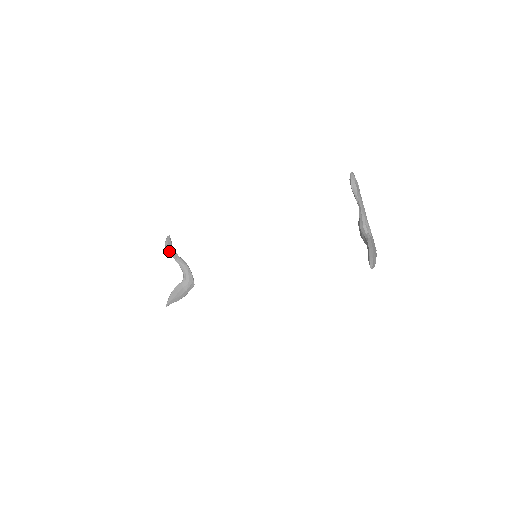
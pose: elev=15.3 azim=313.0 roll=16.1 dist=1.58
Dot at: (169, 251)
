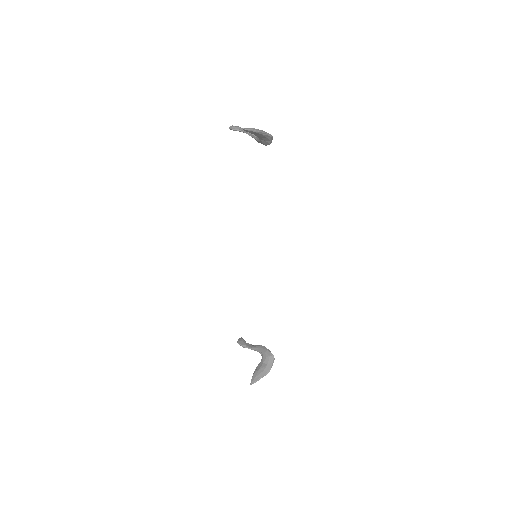
Dot at: (242, 345)
